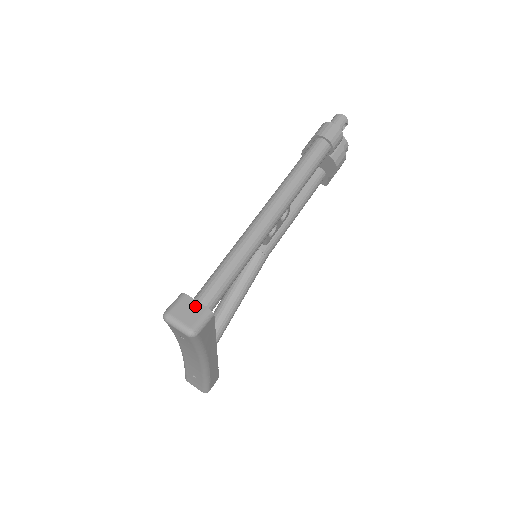
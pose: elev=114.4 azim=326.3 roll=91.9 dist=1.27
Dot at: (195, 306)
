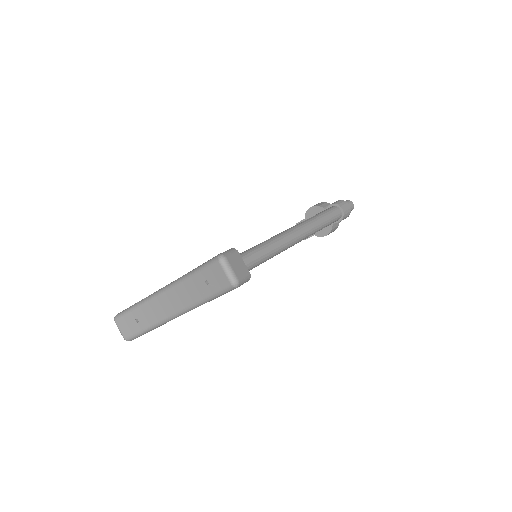
Dot at: (243, 265)
